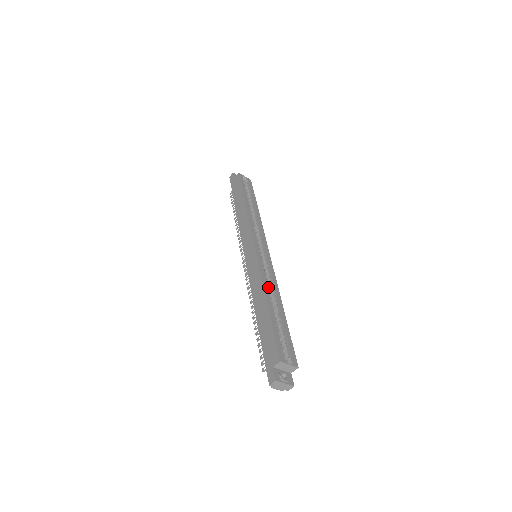
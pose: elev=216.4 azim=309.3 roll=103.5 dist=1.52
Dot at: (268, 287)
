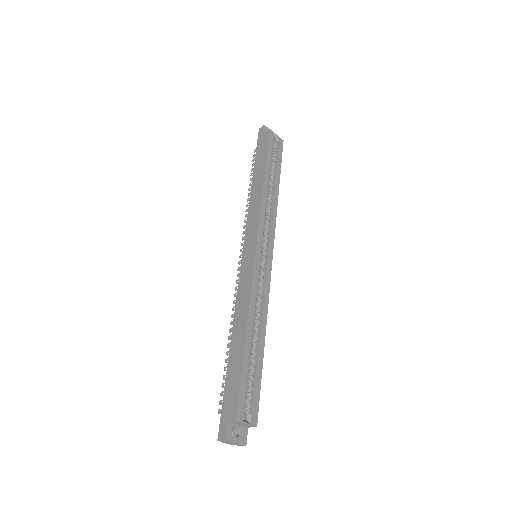
Dot at: (256, 307)
